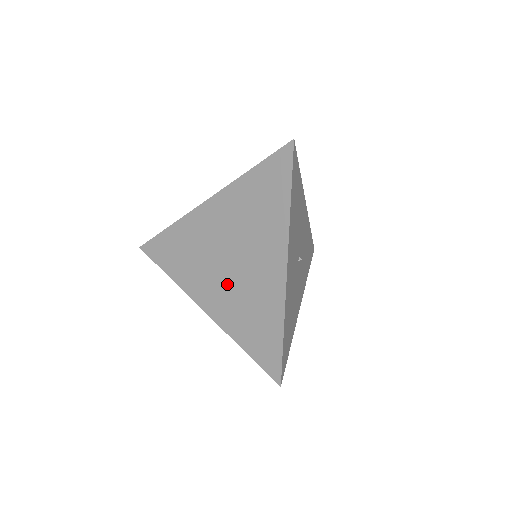
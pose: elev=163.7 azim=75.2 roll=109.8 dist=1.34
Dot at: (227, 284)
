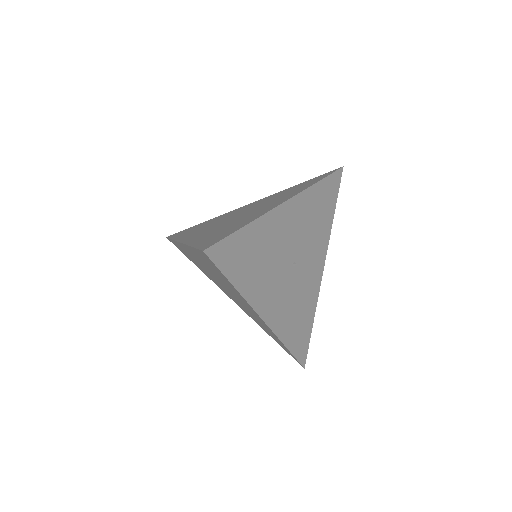
Dot at: (234, 299)
